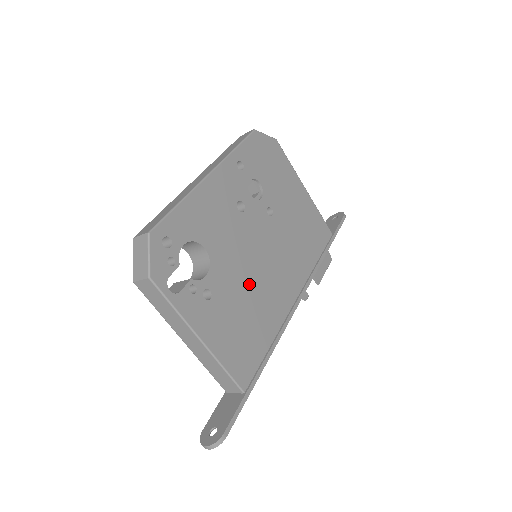
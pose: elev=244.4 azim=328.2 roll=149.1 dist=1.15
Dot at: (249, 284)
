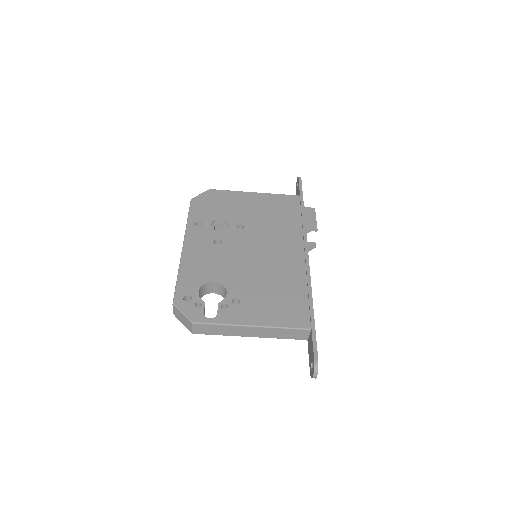
Dot at: (260, 274)
